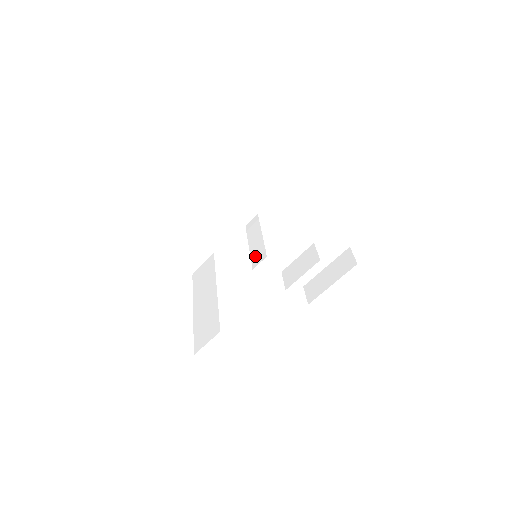
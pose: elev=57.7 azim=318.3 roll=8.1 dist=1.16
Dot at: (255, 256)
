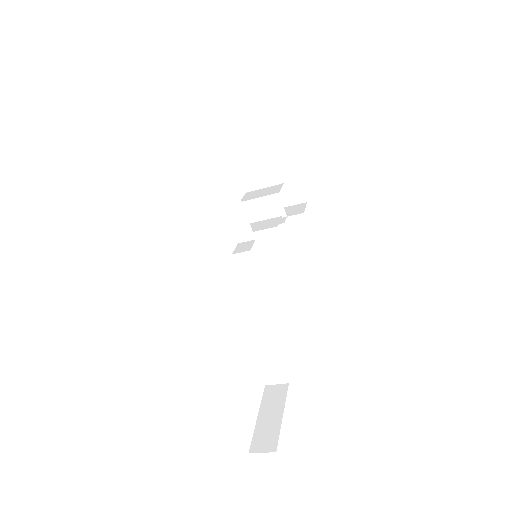
Dot at: (239, 230)
